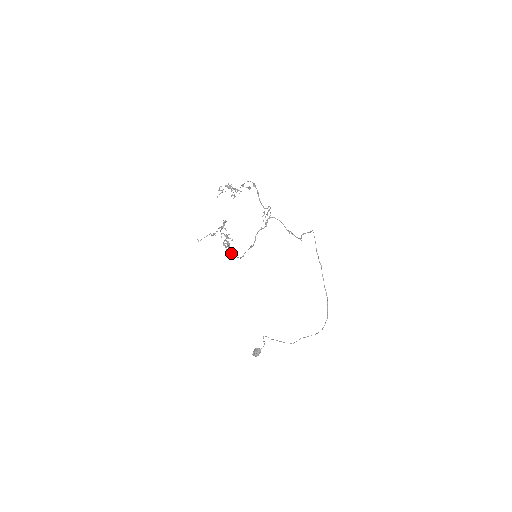
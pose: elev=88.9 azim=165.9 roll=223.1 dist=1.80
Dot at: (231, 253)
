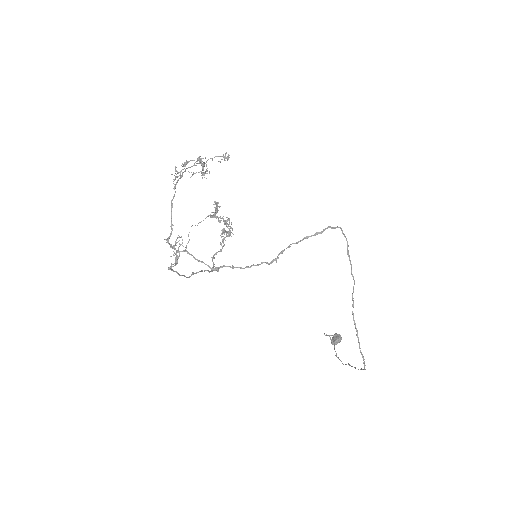
Dot at: (211, 257)
